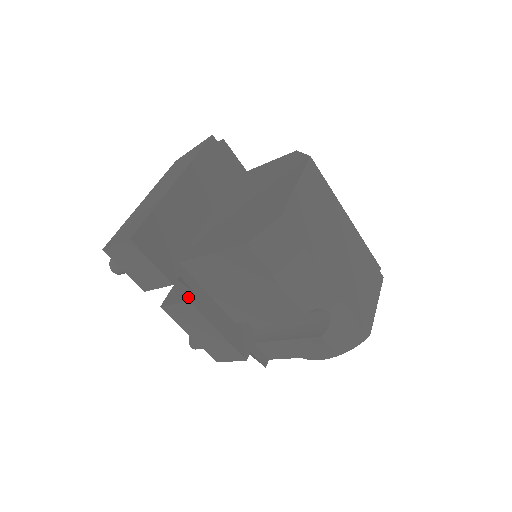
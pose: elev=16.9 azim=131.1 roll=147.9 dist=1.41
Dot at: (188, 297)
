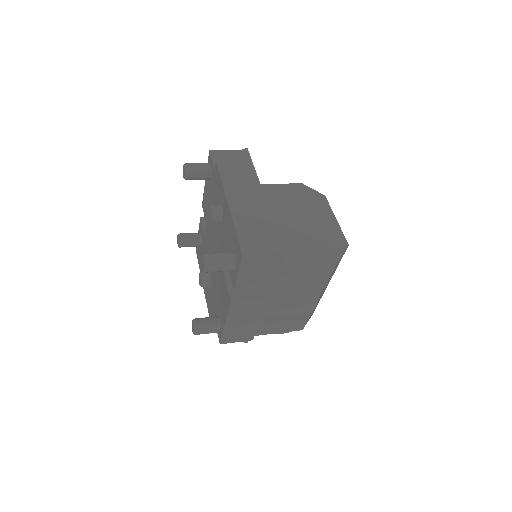
Dot at: (263, 295)
